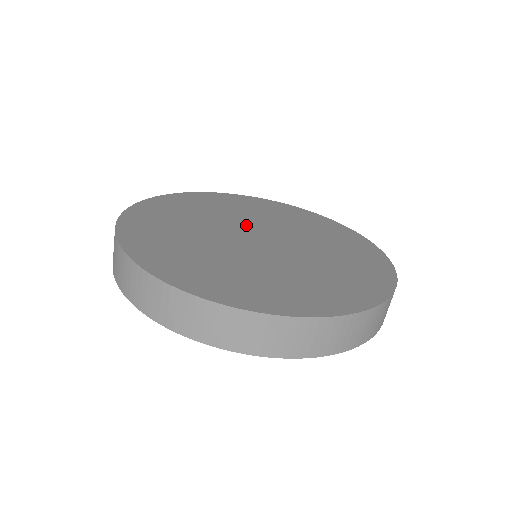
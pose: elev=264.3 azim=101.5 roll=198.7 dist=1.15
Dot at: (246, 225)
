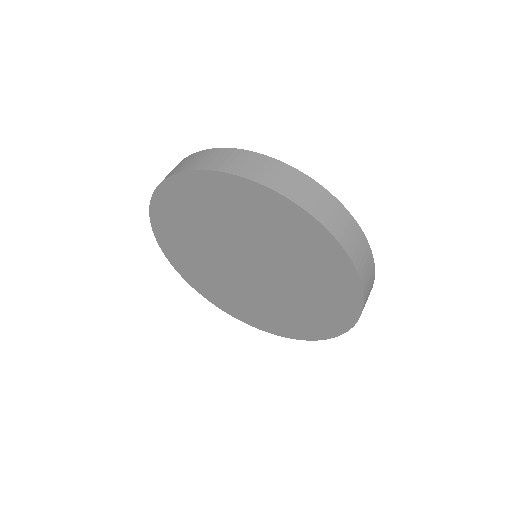
Dot at: occluded
